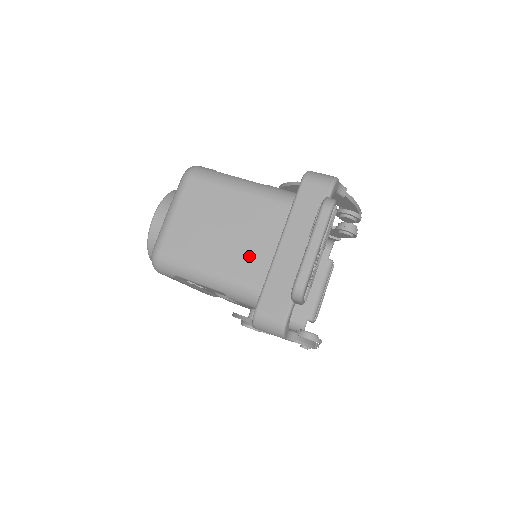
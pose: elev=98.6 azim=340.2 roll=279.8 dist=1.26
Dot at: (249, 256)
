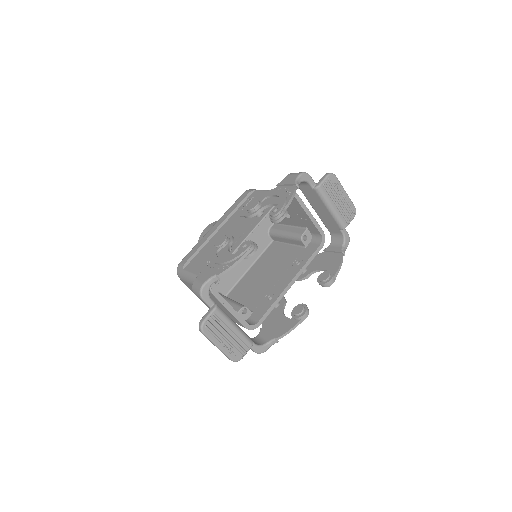
Dot at: (227, 314)
